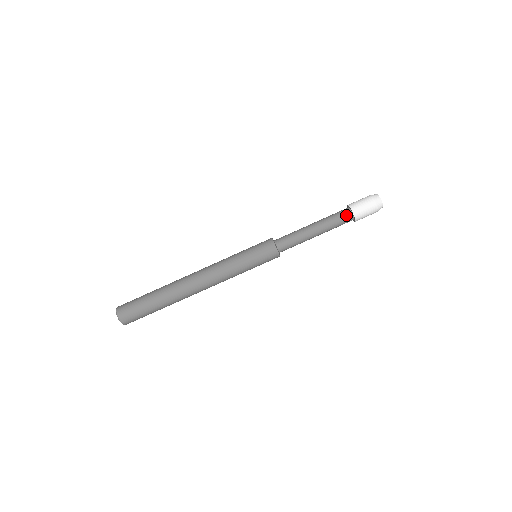
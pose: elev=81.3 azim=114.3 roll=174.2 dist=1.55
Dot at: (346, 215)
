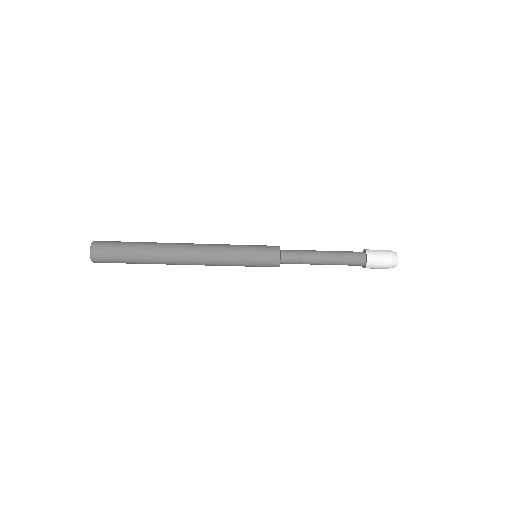
Dot at: occluded
